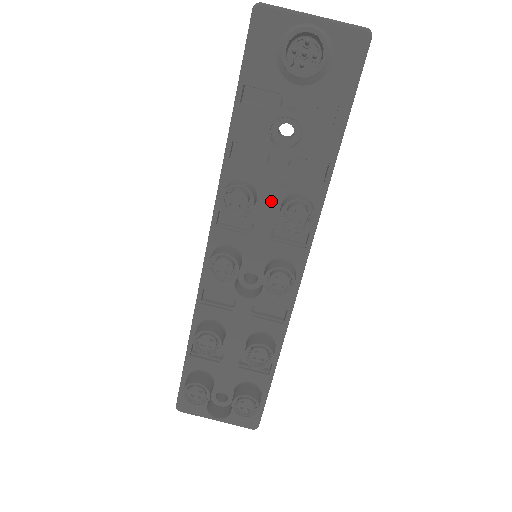
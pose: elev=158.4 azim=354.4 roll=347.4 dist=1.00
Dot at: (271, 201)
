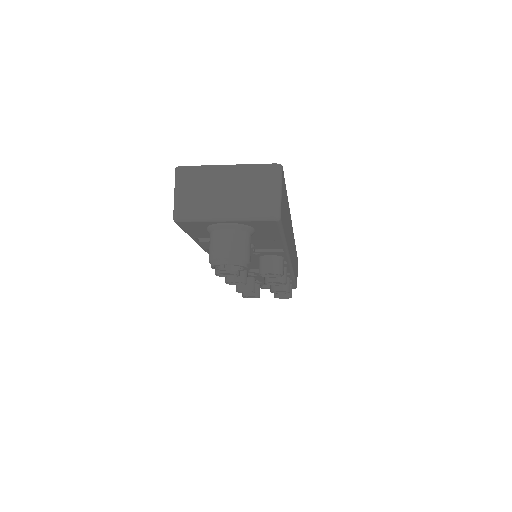
Dot at: (251, 257)
